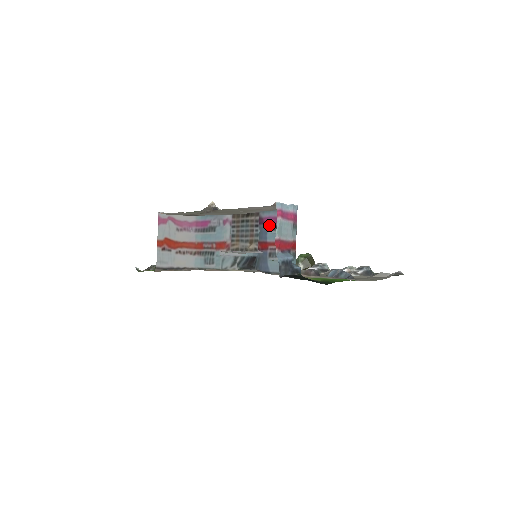
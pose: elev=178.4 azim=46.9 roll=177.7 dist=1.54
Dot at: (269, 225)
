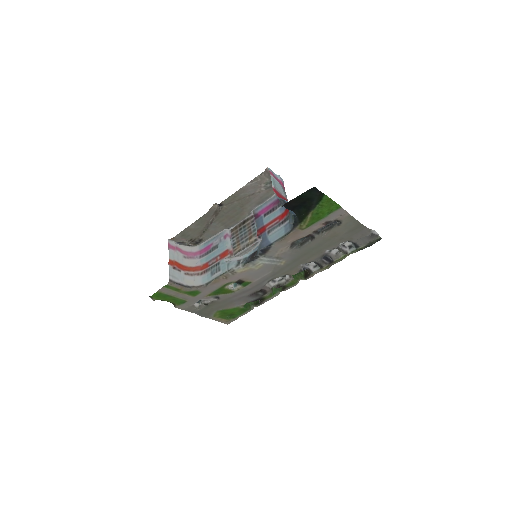
Dot at: (263, 214)
